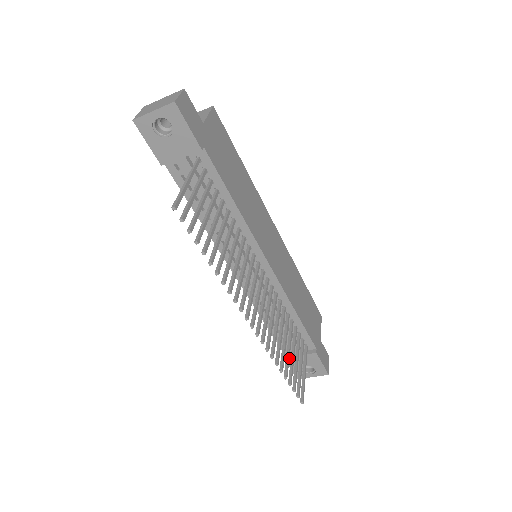
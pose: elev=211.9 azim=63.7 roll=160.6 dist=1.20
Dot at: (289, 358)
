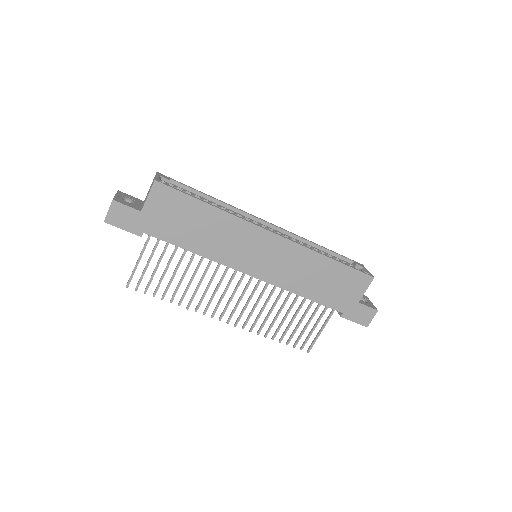
Dot at: occluded
